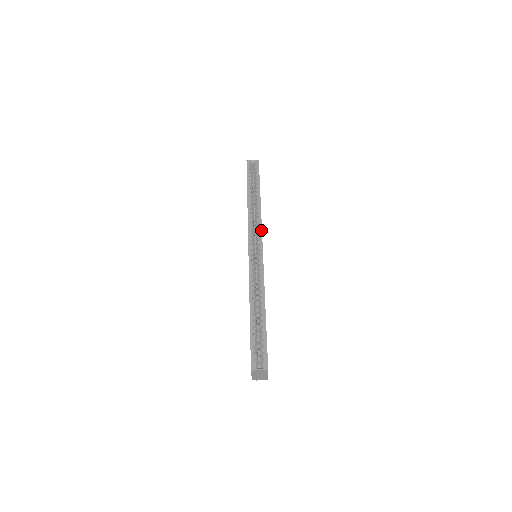
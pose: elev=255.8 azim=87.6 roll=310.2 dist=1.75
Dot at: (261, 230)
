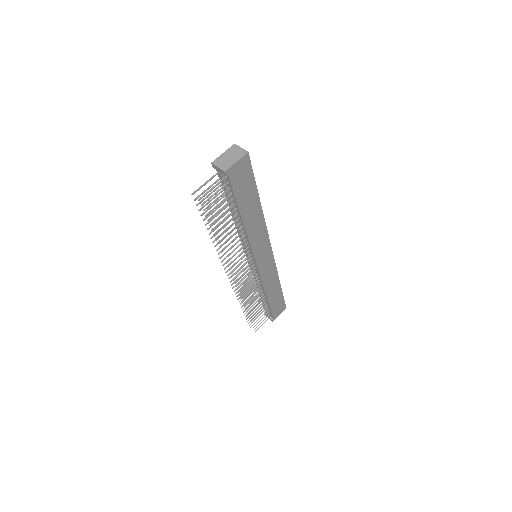
Dot at: occluded
